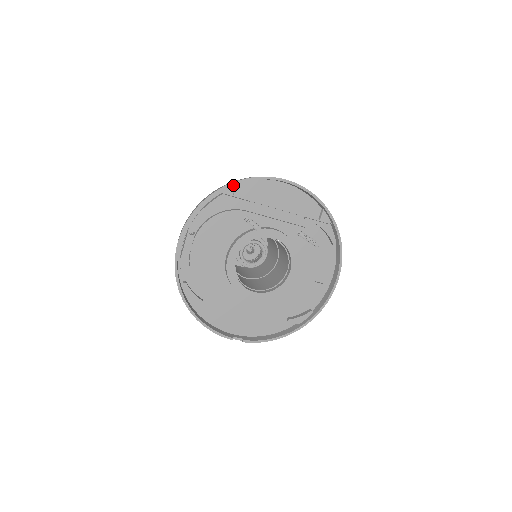
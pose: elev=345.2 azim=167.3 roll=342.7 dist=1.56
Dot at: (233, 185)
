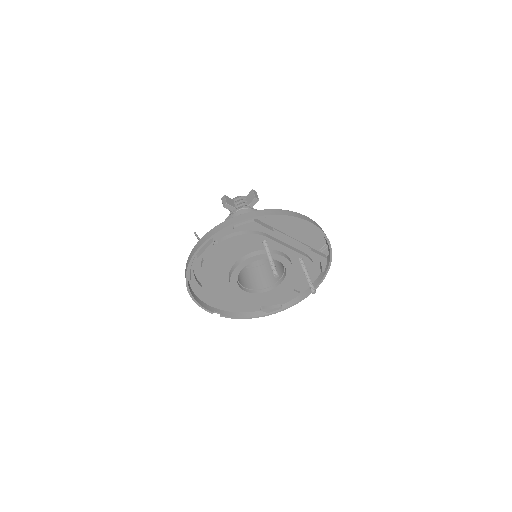
Dot at: (266, 215)
